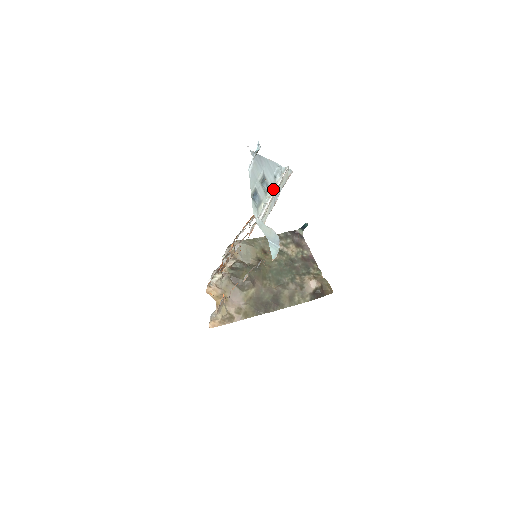
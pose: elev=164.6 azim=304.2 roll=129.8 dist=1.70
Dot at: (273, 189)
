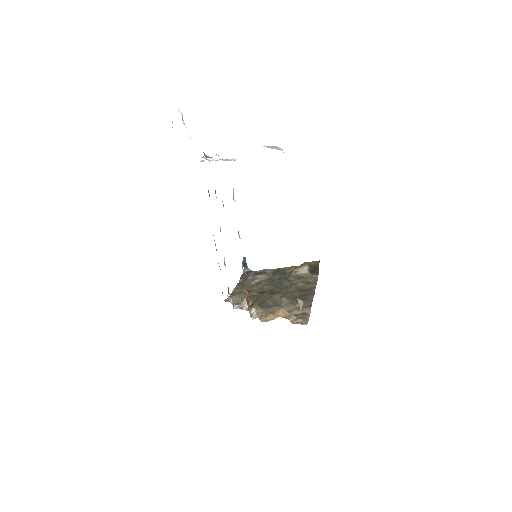
Dot at: (215, 160)
